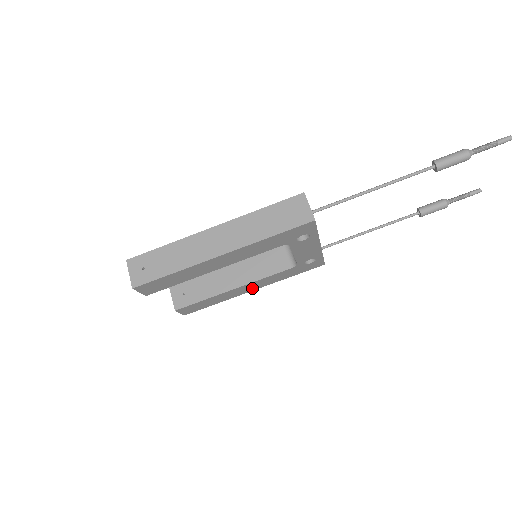
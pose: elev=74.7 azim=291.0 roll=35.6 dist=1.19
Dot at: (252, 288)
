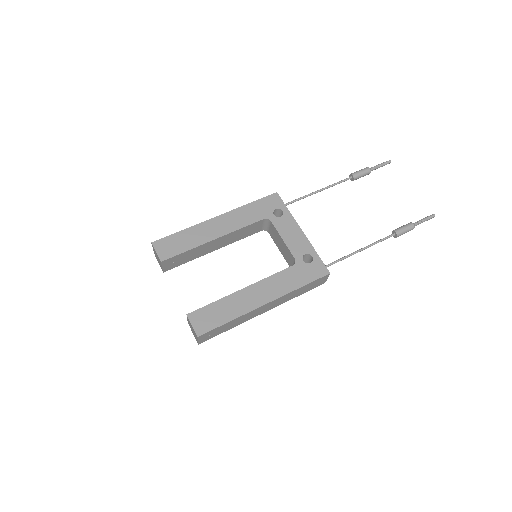
Dot at: (264, 297)
